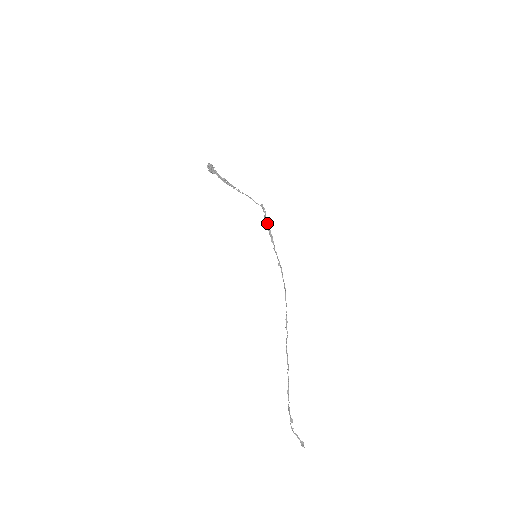
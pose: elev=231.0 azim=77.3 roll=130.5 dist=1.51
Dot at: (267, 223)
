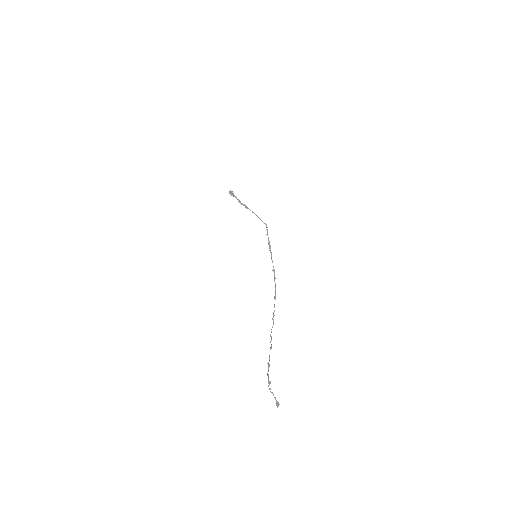
Dot at: (268, 238)
